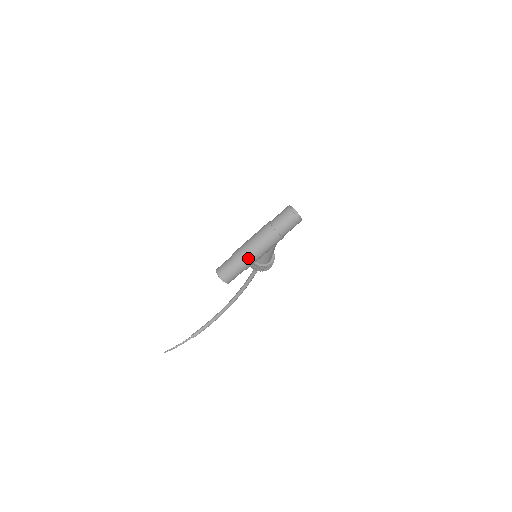
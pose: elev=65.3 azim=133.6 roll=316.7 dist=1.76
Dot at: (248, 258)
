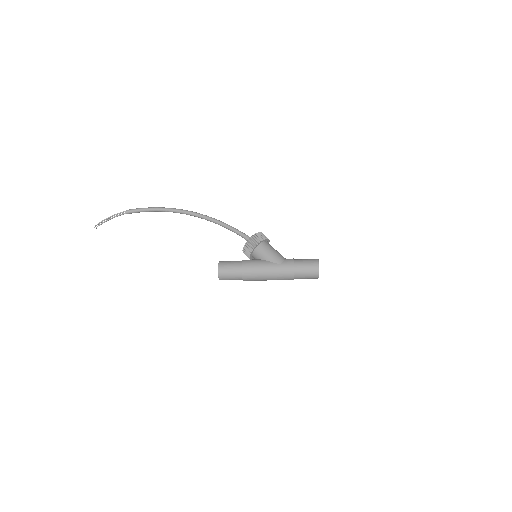
Dot at: occluded
